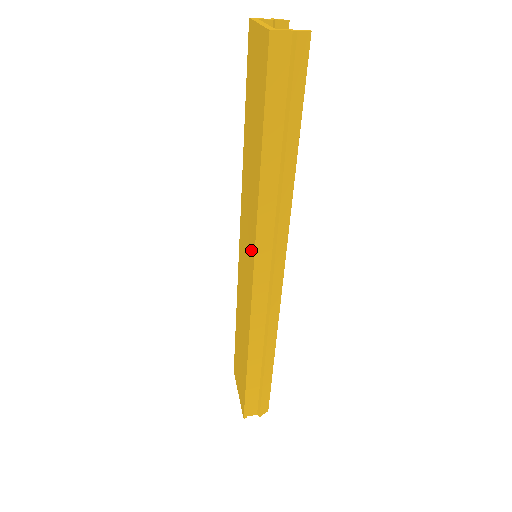
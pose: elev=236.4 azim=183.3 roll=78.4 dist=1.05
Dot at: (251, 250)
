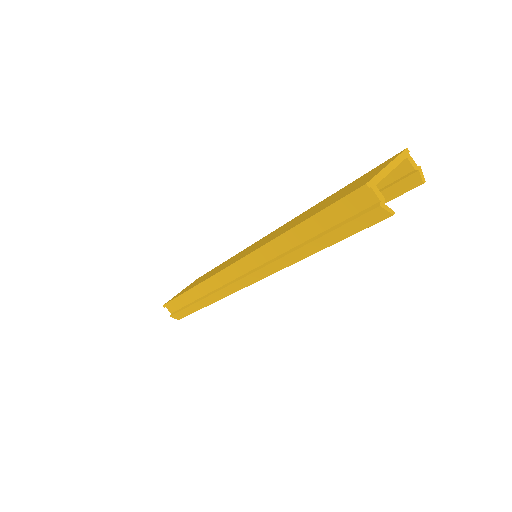
Dot at: (248, 252)
